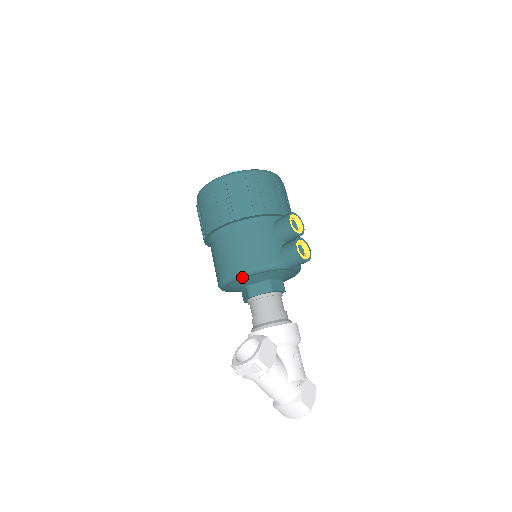
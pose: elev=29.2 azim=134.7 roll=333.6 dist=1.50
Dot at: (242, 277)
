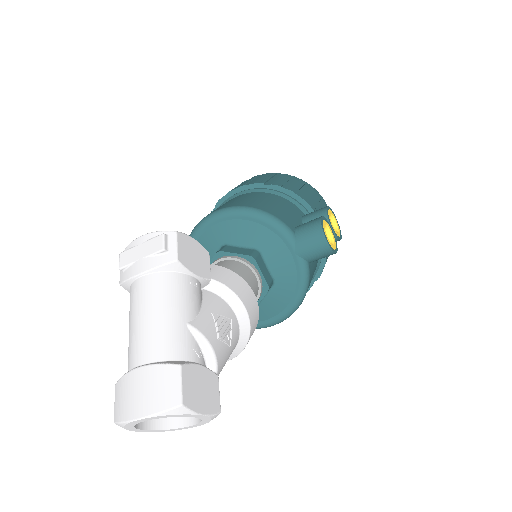
Dot at: (230, 214)
